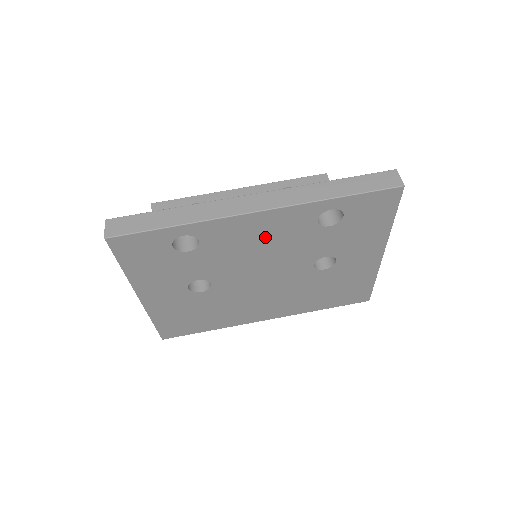
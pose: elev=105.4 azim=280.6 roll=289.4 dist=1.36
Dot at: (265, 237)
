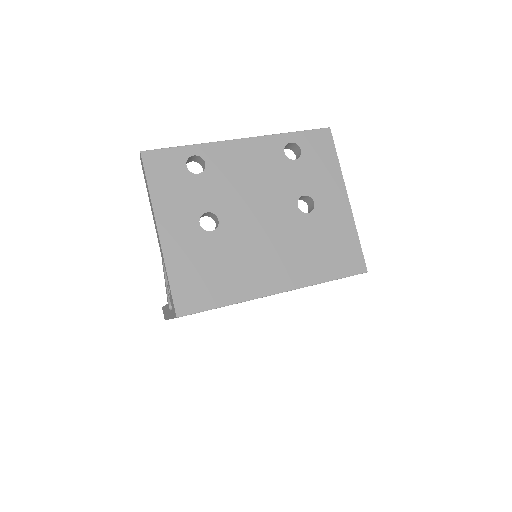
Dot at: (252, 166)
